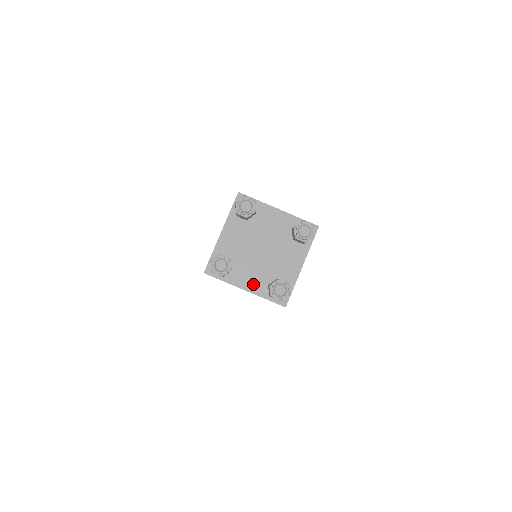
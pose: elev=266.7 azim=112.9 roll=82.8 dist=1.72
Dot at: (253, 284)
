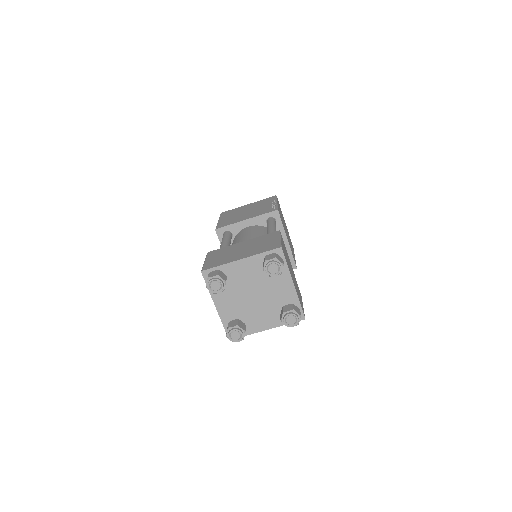
Dot at: (269, 322)
